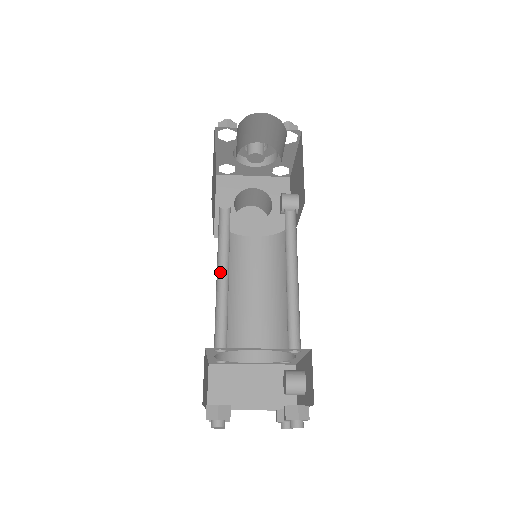
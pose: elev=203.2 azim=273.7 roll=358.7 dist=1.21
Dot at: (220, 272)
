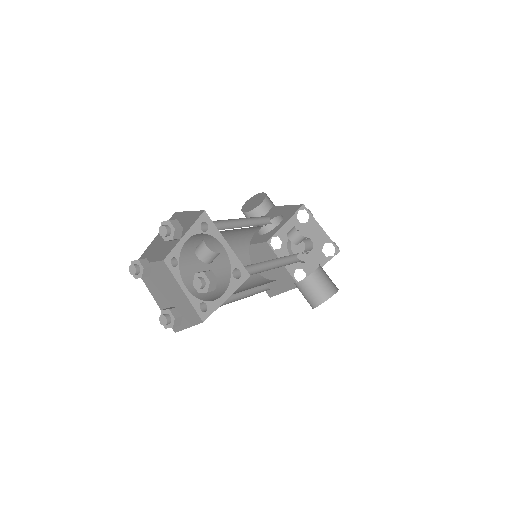
Dot at: occluded
